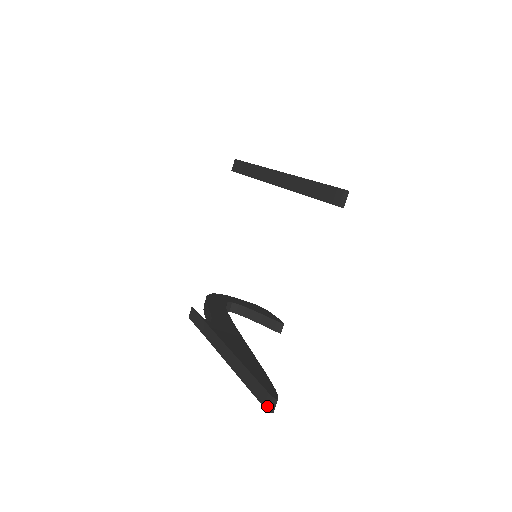
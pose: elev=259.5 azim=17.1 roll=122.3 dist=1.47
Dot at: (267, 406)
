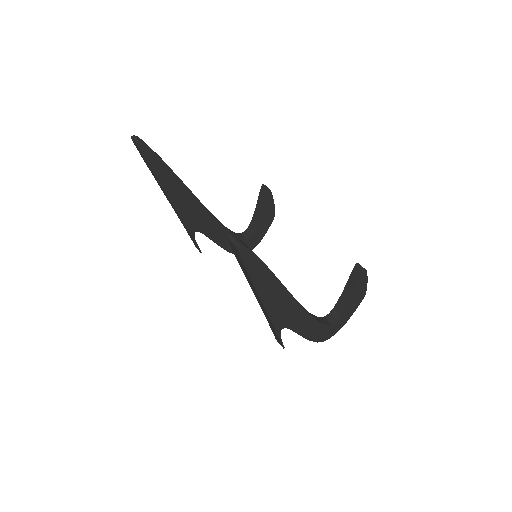
Dot at: (236, 250)
